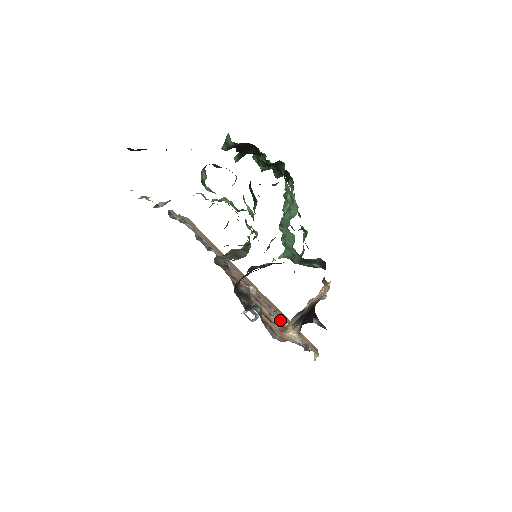
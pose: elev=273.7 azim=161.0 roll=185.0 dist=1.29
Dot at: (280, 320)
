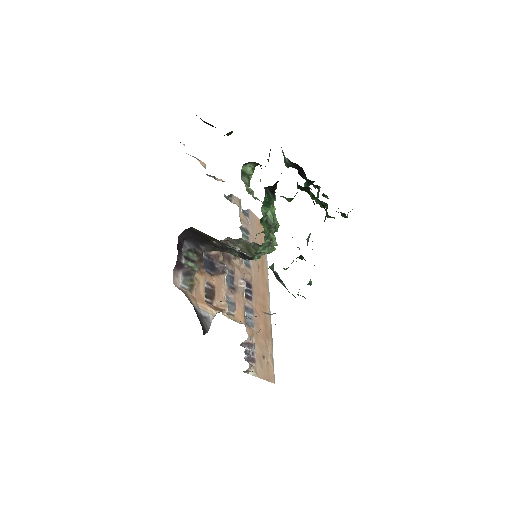
Dot at: (227, 306)
